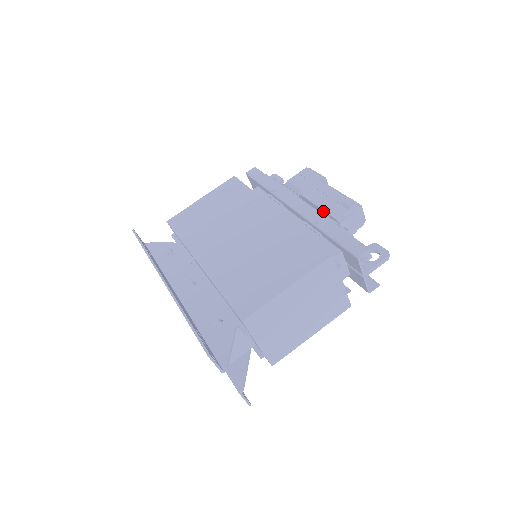
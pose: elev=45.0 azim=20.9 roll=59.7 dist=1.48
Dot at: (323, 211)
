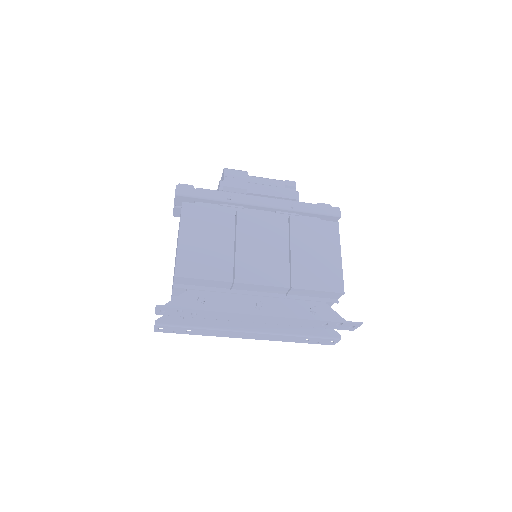
Dot at: (279, 198)
